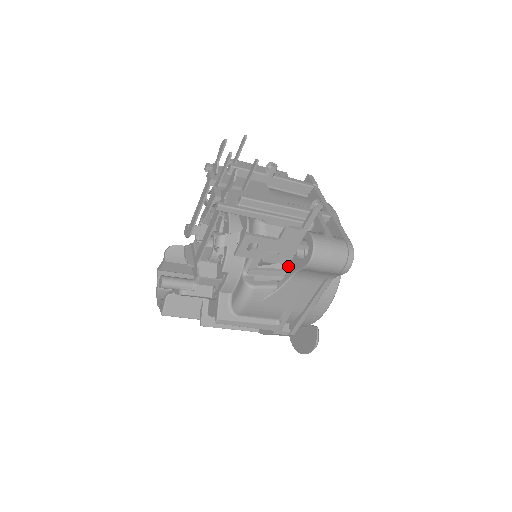
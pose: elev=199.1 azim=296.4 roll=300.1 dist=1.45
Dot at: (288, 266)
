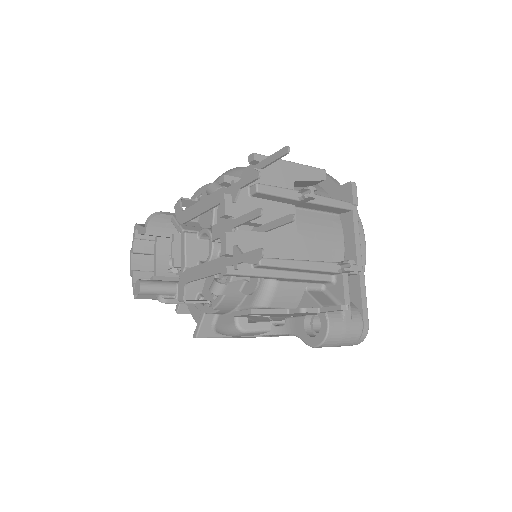
Dot at: (289, 319)
